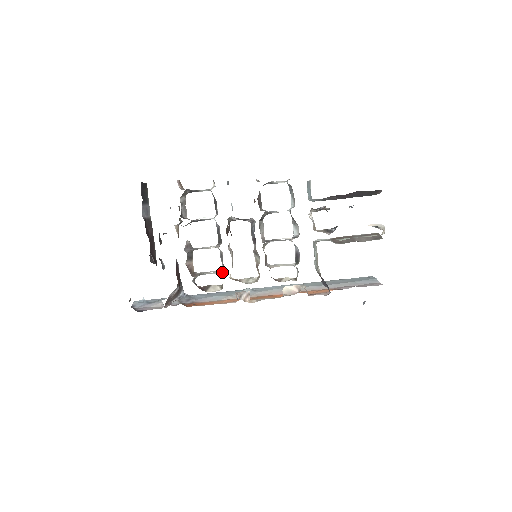
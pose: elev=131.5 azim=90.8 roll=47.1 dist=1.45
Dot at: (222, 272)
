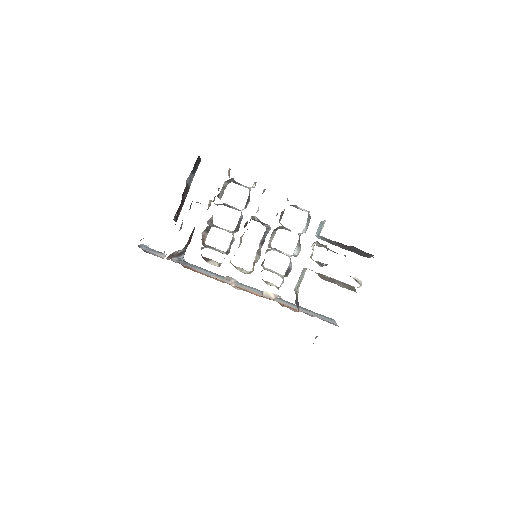
Dot at: (226, 253)
